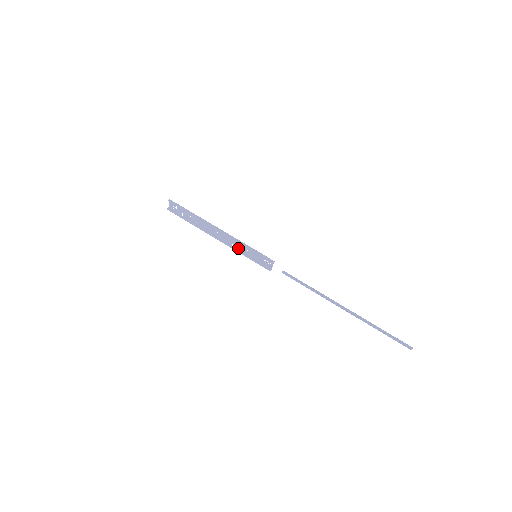
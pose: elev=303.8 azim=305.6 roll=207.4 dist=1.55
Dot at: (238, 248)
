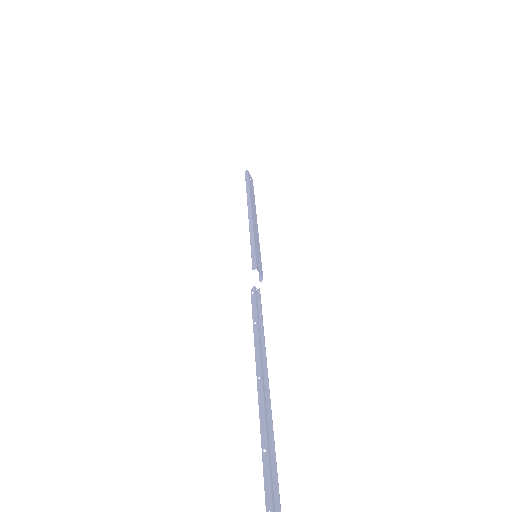
Dot at: (258, 240)
